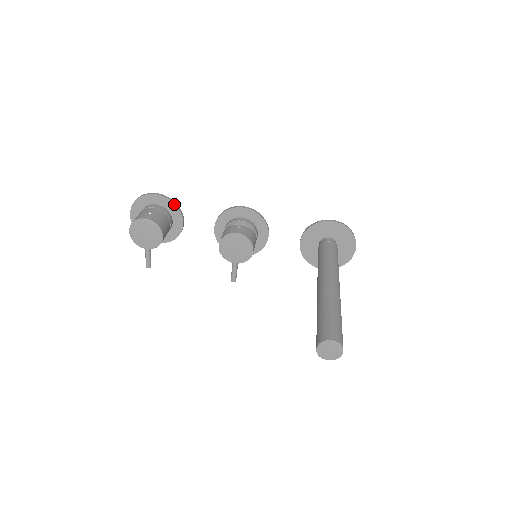
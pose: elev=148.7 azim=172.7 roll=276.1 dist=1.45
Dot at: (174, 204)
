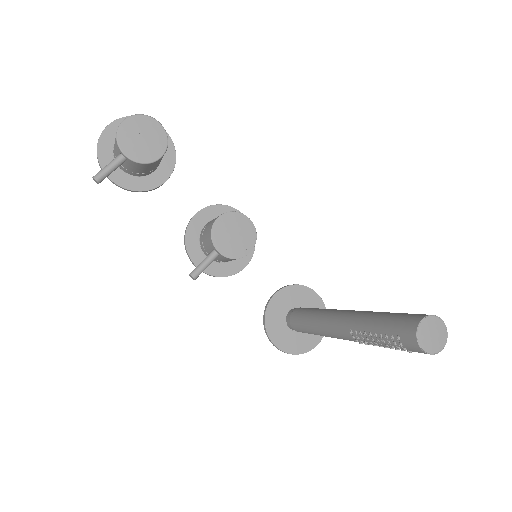
Dot at: (175, 155)
